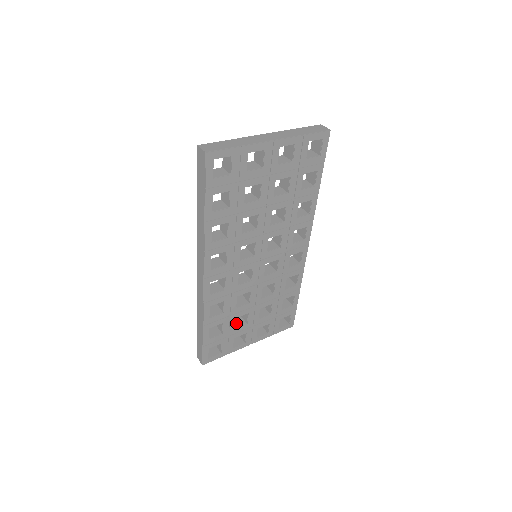
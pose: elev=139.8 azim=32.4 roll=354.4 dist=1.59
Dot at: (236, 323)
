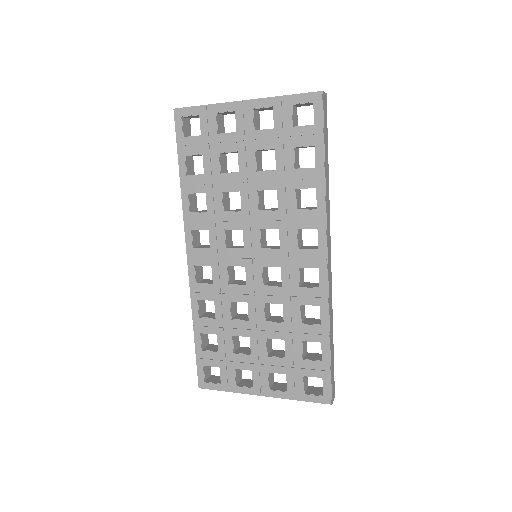
Dot at: (242, 350)
